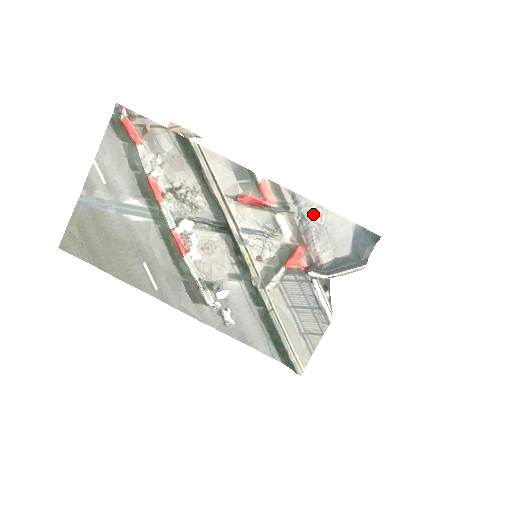
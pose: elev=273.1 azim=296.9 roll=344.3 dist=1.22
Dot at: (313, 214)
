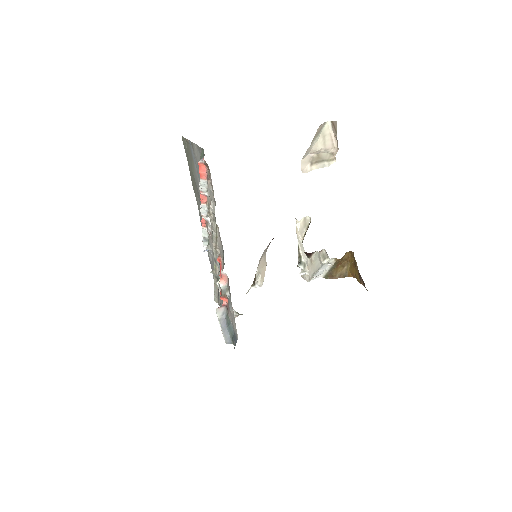
Dot at: (231, 309)
